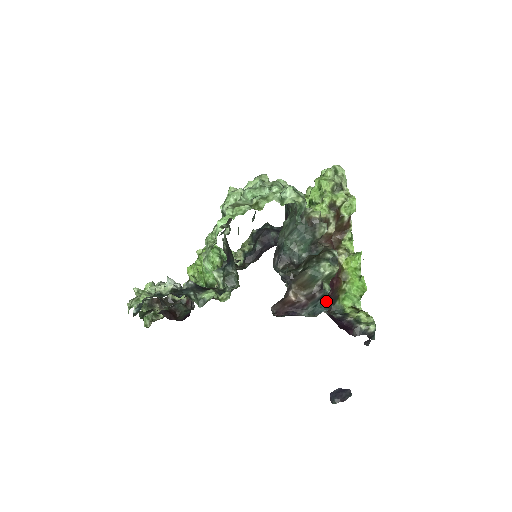
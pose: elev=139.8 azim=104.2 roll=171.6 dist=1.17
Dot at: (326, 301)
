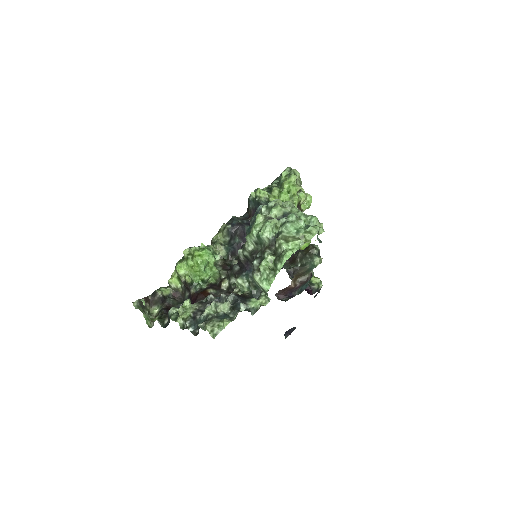
Dot at: occluded
